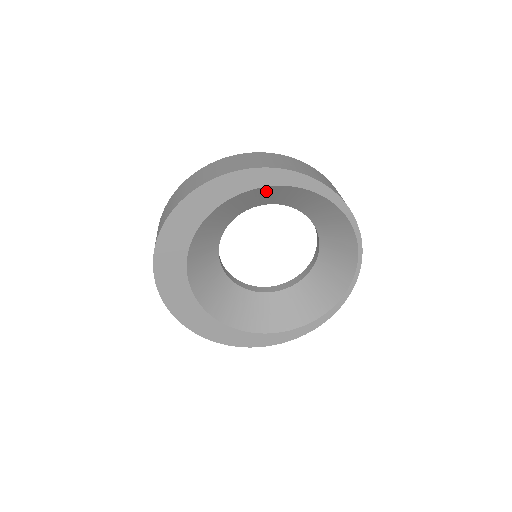
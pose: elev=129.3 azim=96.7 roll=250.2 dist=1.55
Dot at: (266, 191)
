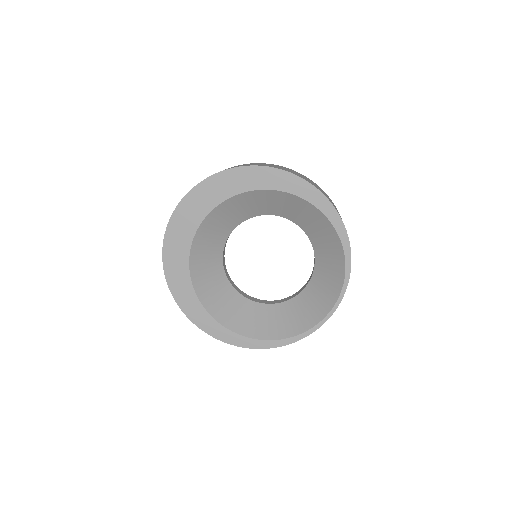
Dot at: (298, 203)
